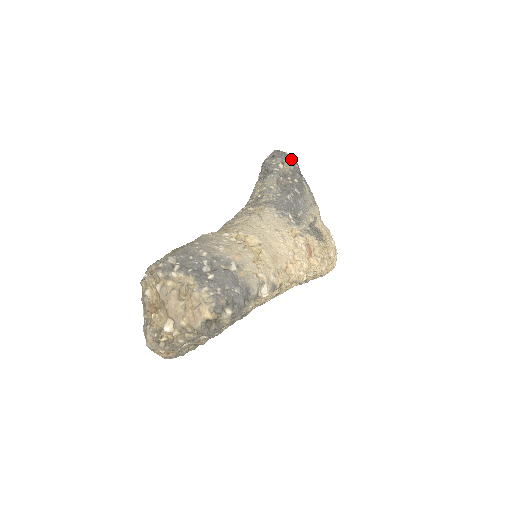
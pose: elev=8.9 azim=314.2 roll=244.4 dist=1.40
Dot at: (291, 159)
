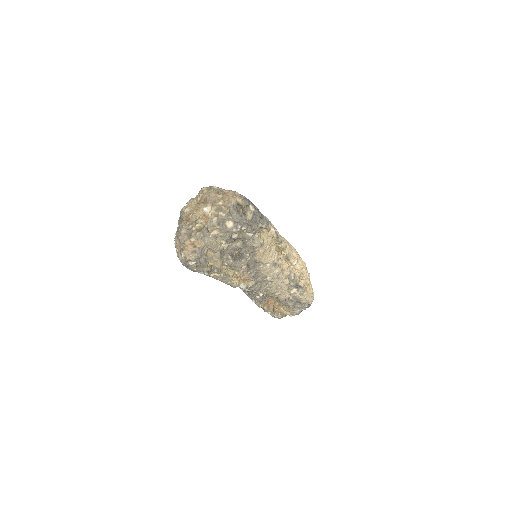
Dot at: occluded
